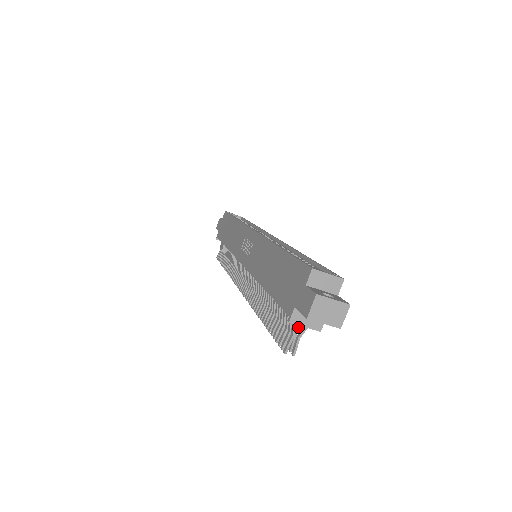
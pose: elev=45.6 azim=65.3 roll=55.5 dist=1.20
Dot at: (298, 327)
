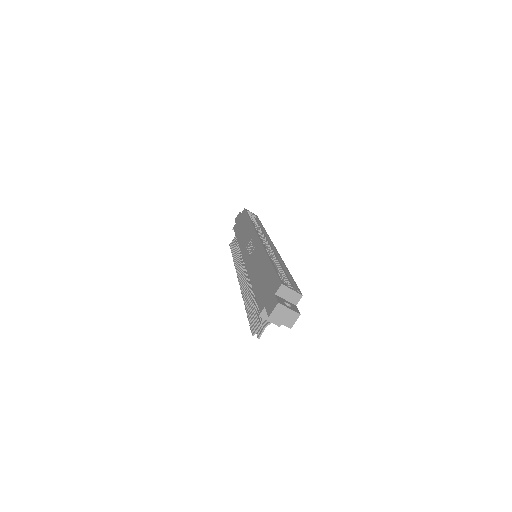
Dot at: (266, 320)
